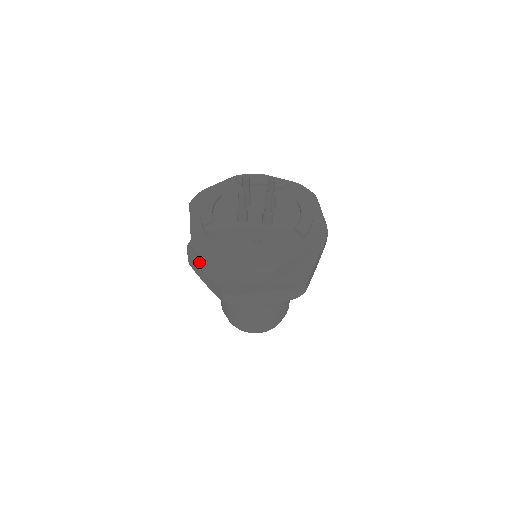
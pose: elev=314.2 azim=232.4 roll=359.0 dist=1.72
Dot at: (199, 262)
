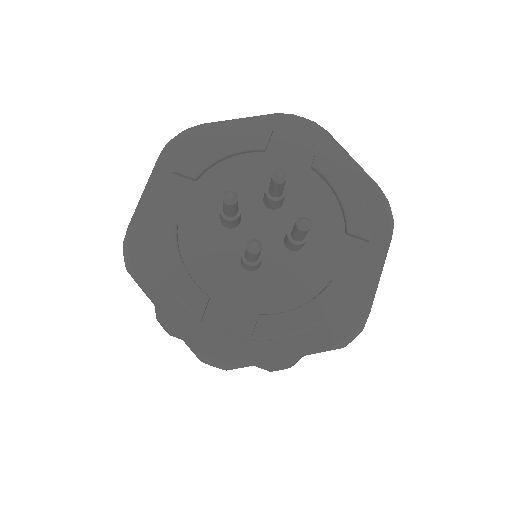
Dot at: occluded
